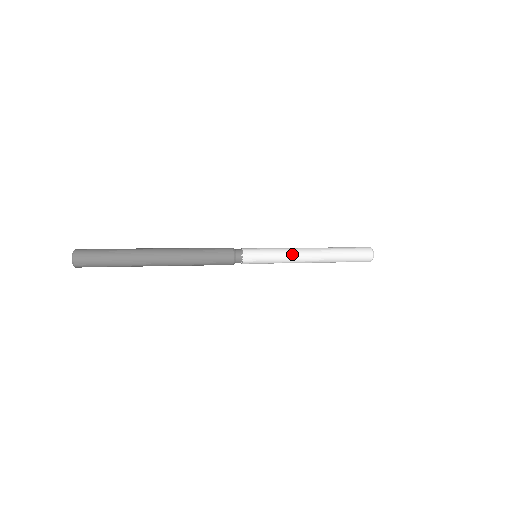
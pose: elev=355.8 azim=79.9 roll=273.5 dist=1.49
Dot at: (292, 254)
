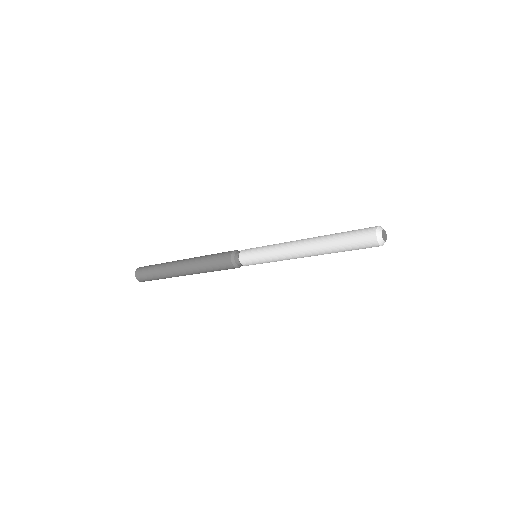
Dot at: (285, 243)
